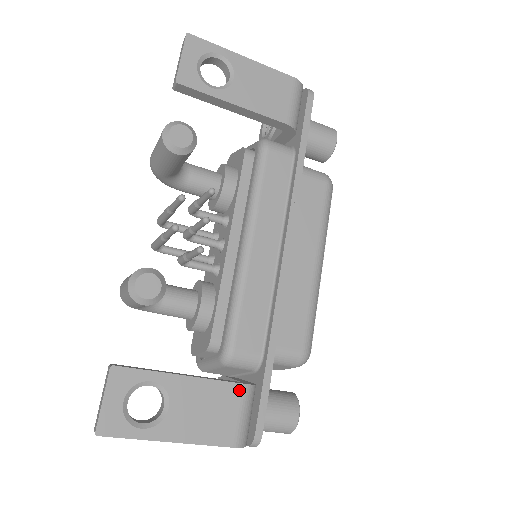
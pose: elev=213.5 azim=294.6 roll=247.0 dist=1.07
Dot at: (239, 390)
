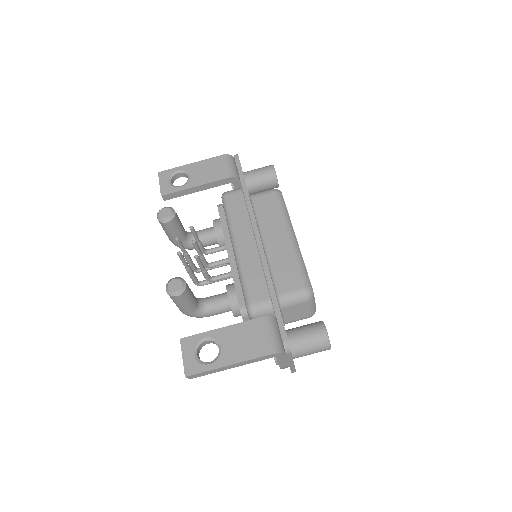
Dot at: (261, 321)
